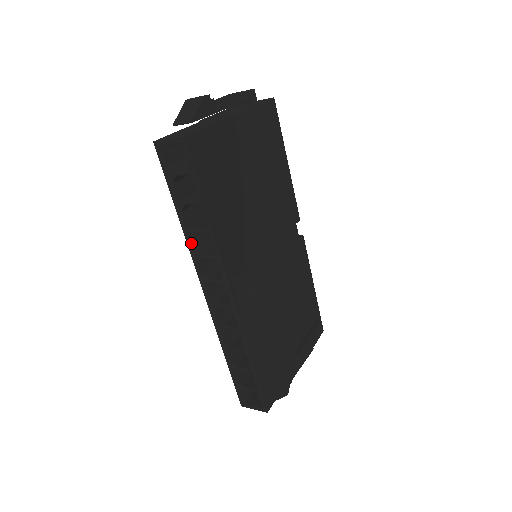
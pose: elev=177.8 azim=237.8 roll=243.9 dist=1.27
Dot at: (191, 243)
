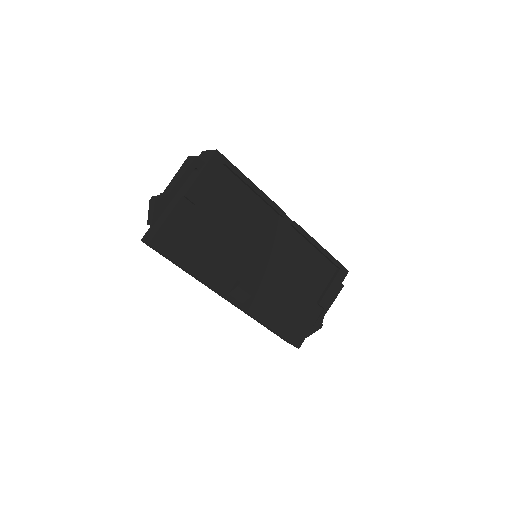
Dot at: (196, 279)
